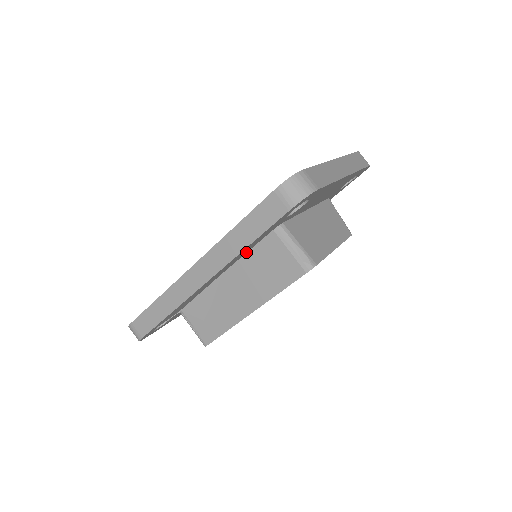
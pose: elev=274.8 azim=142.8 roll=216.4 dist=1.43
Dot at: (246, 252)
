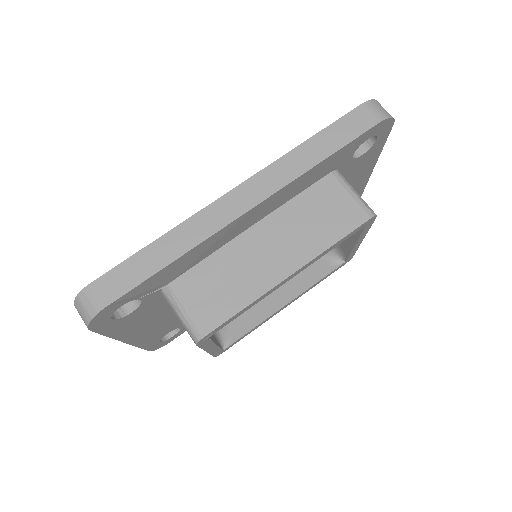
Dot at: (293, 196)
